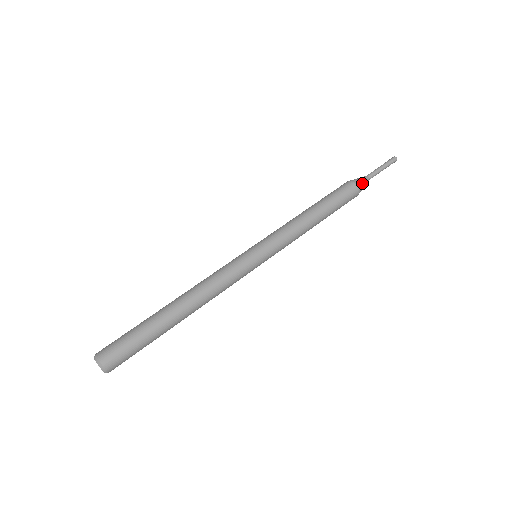
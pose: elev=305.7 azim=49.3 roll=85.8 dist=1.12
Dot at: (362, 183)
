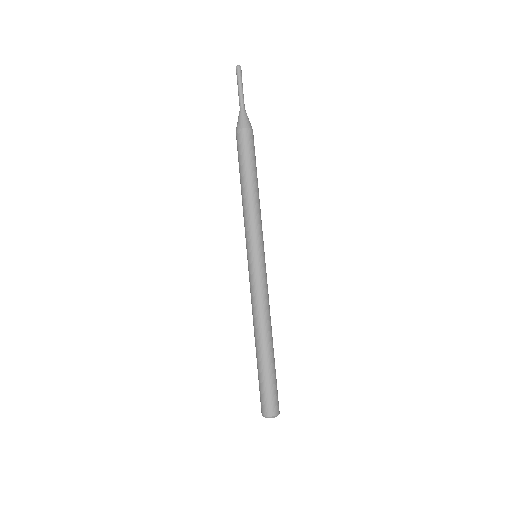
Dot at: (247, 120)
